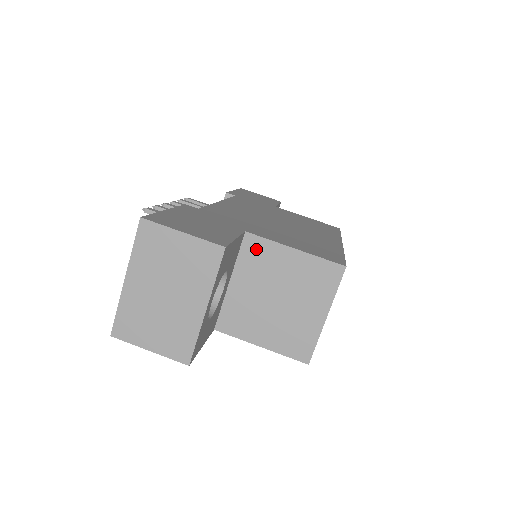
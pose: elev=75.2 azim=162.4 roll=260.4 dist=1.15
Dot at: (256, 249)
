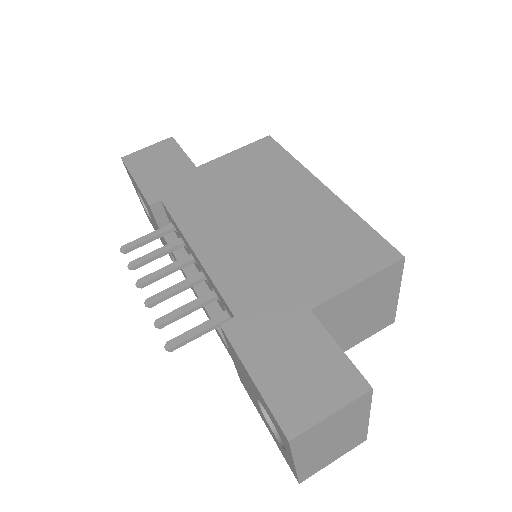
Dot at: (326, 310)
